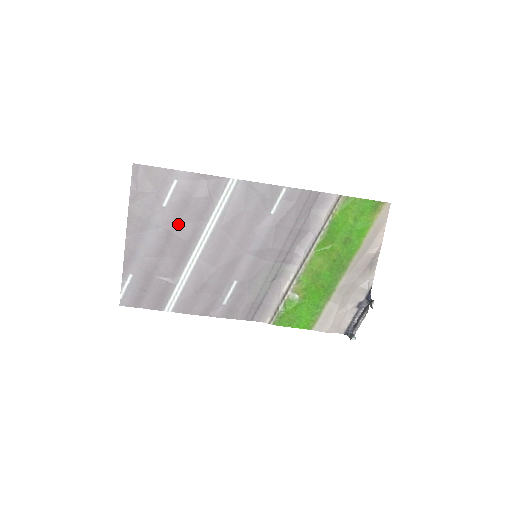
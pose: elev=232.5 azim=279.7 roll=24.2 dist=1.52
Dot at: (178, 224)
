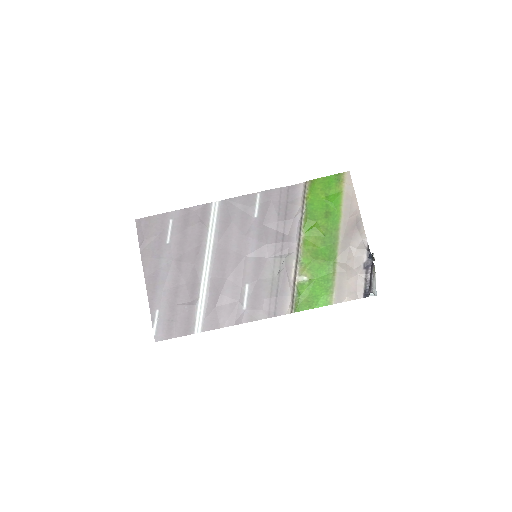
Dot at: (183, 253)
